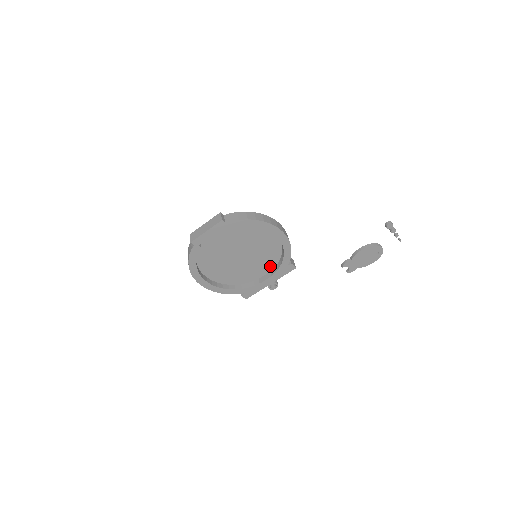
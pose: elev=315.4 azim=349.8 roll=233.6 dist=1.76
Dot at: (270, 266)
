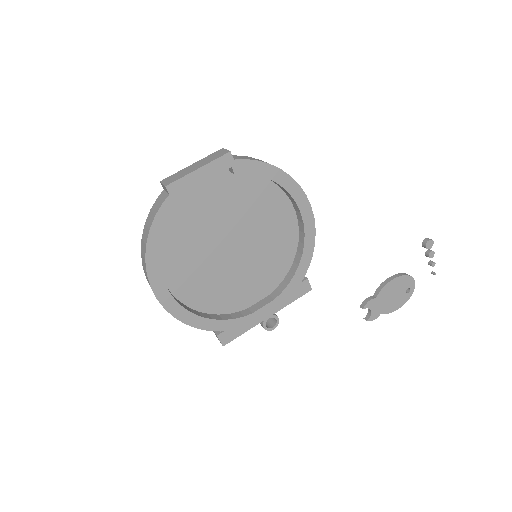
Dot at: (271, 283)
